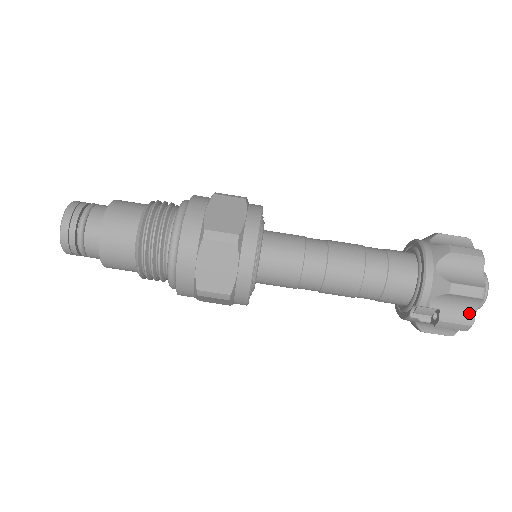
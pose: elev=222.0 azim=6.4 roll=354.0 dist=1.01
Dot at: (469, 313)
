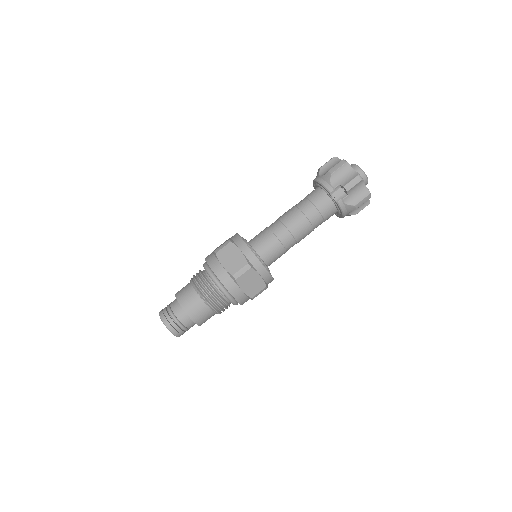
Dot at: (352, 173)
